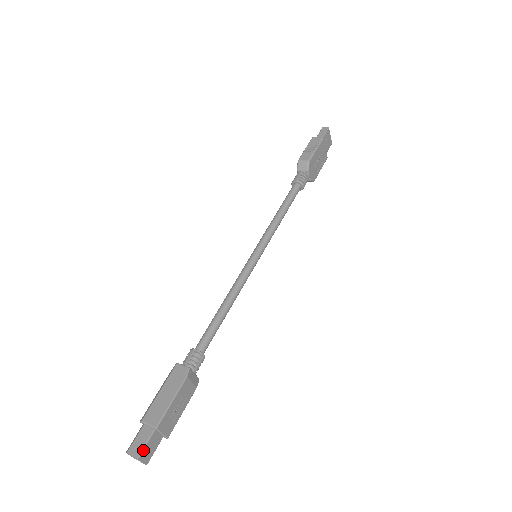
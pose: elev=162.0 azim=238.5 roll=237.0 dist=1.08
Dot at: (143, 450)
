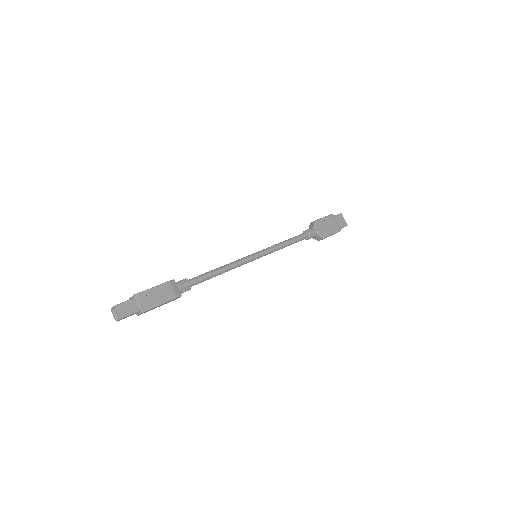
Dot at: (121, 304)
